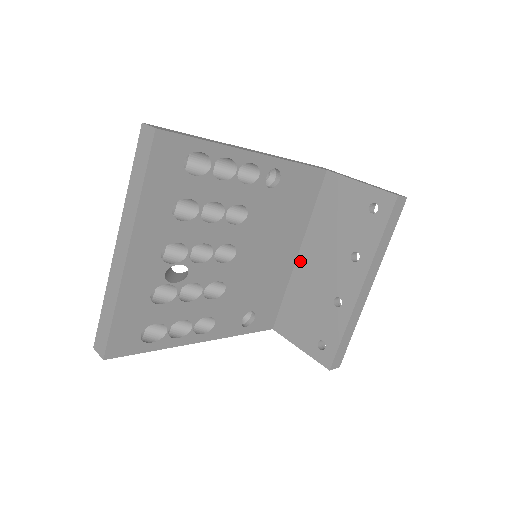
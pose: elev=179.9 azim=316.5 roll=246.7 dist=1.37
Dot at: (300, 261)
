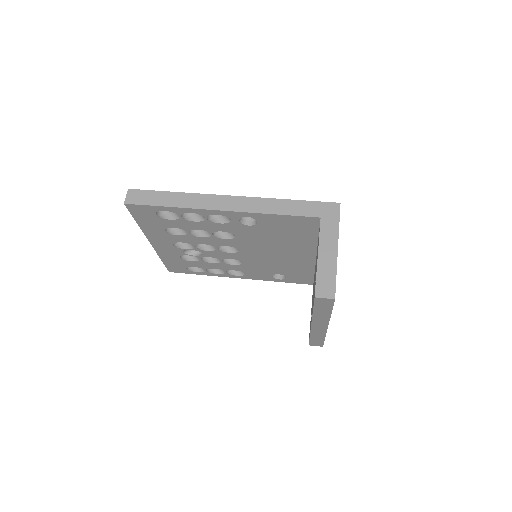
Dot at: occluded
